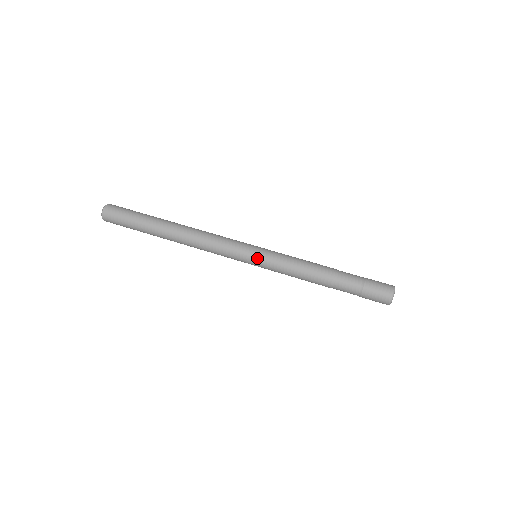
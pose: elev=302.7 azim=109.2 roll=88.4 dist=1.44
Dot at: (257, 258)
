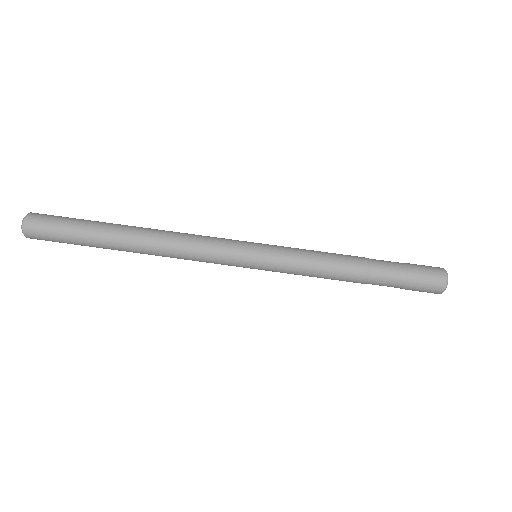
Dot at: (259, 263)
